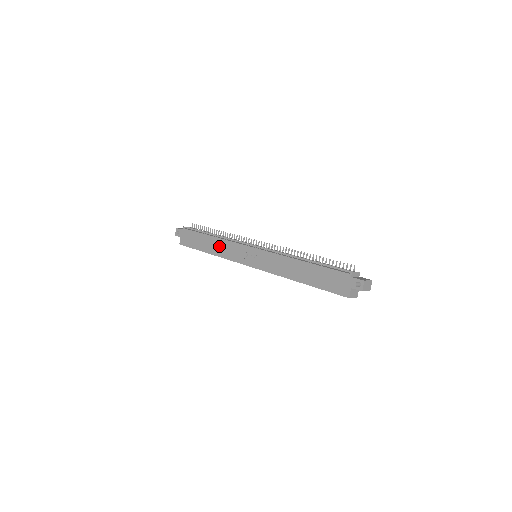
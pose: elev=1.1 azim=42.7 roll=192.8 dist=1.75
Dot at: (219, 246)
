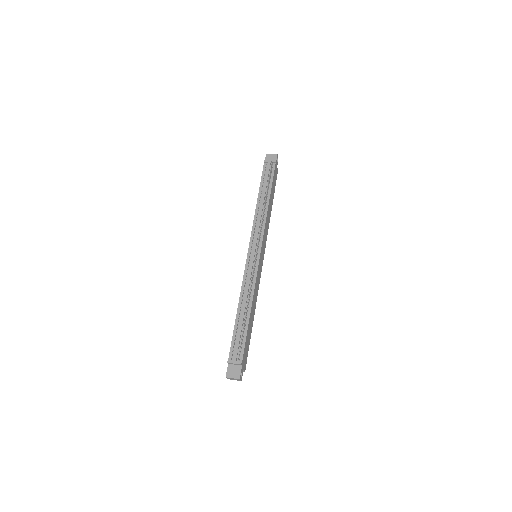
Dot at: occluded
